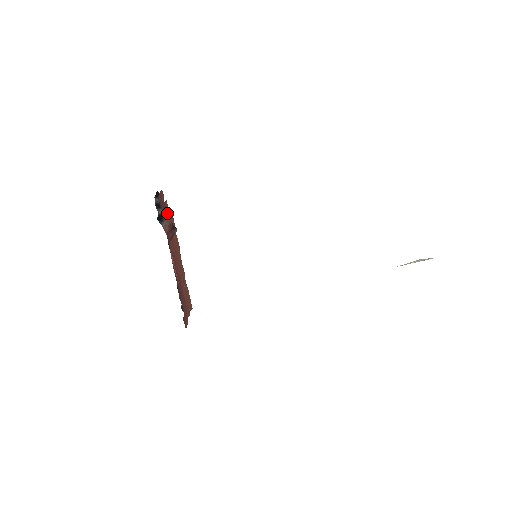
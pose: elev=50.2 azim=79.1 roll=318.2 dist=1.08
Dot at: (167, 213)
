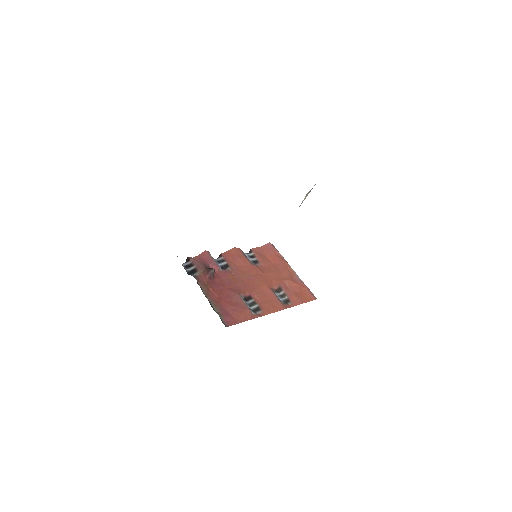
Dot at: (233, 256)
